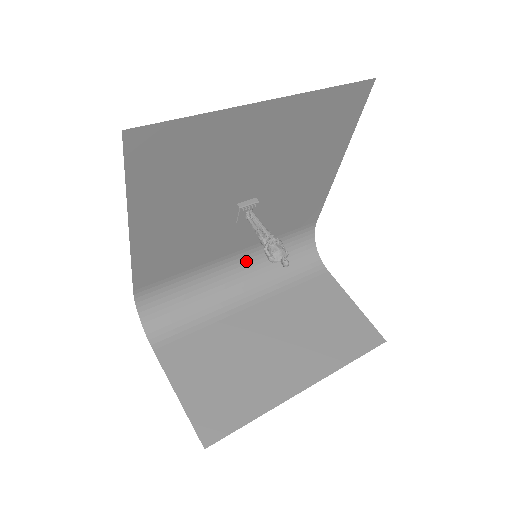
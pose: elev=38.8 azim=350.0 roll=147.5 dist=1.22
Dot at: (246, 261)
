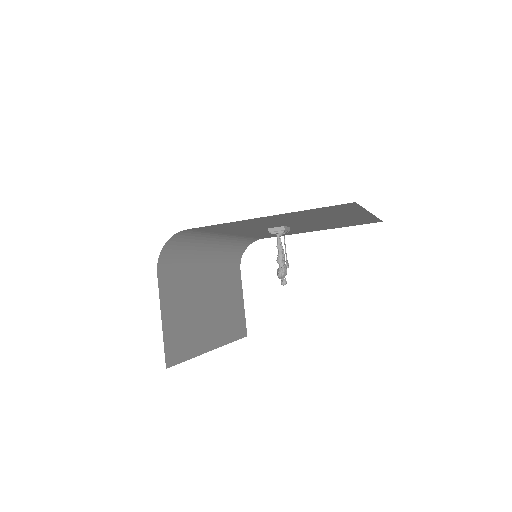
Dot at: (225, 240)
